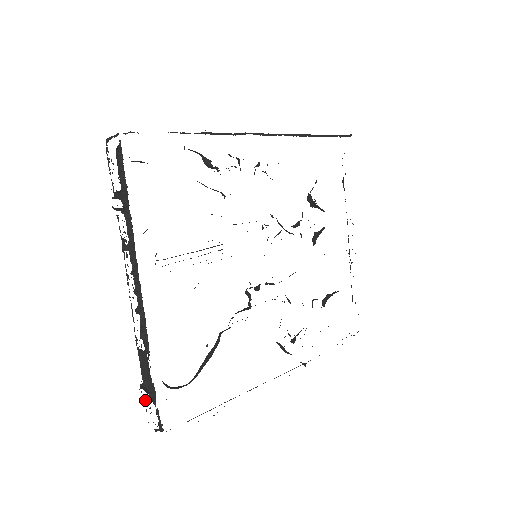
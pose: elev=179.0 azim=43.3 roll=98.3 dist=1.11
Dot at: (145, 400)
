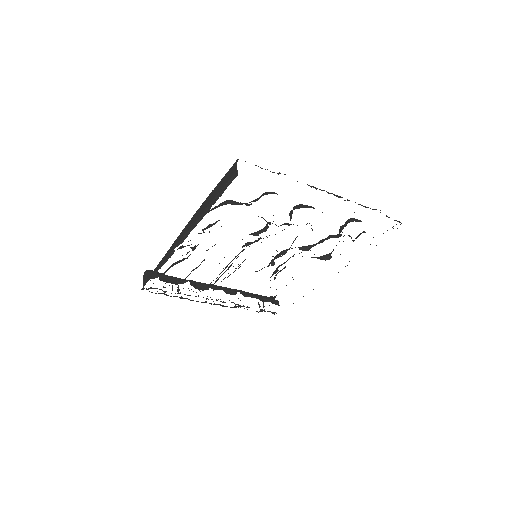
Dot at: occluded
